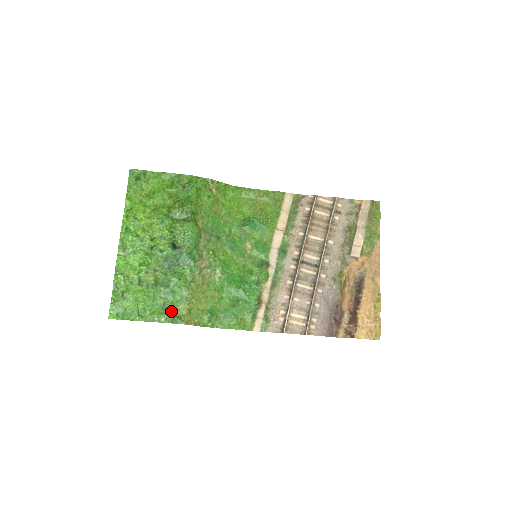
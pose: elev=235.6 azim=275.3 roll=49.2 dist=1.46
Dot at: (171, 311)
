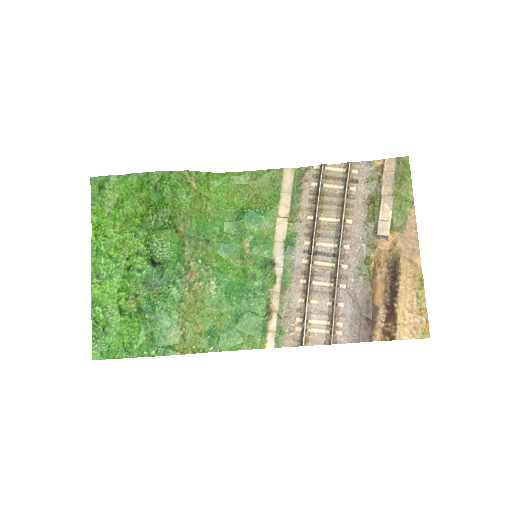
Dot at: (161, 341)
